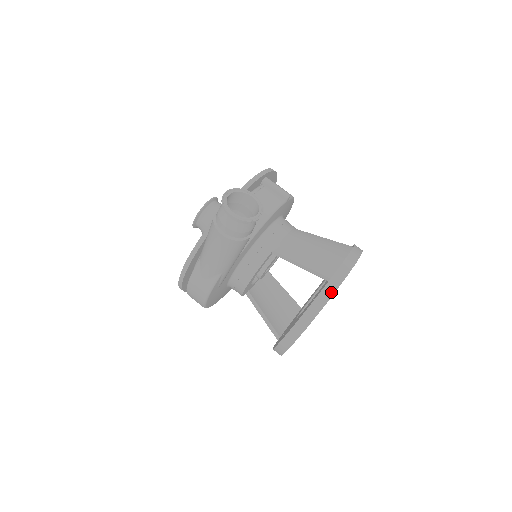
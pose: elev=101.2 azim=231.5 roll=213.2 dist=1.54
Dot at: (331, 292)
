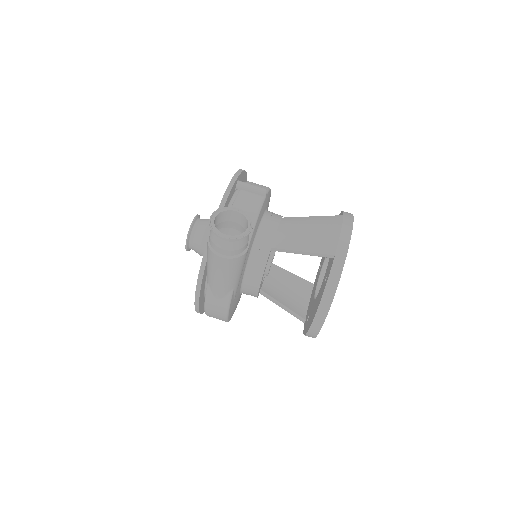
Dot at: (340, 268)
